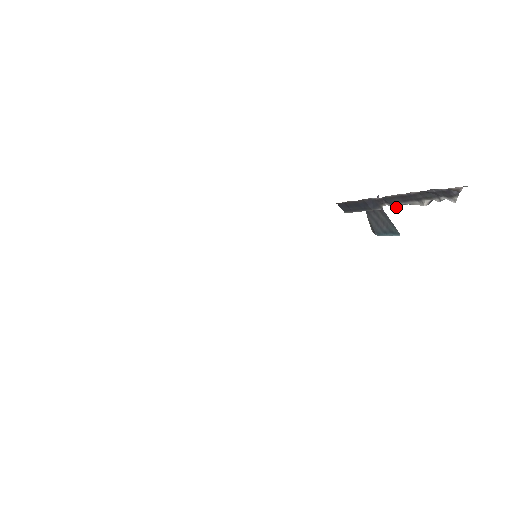
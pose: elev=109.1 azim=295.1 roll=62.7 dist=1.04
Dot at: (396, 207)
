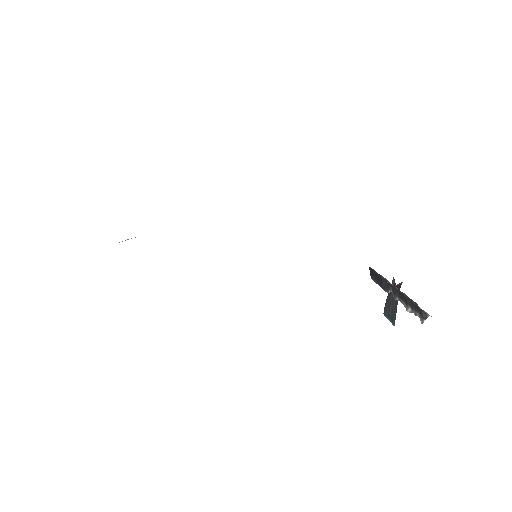
Dot at: (395, 298)
